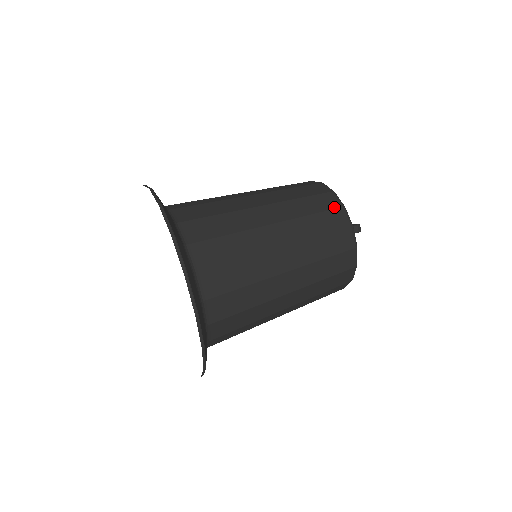
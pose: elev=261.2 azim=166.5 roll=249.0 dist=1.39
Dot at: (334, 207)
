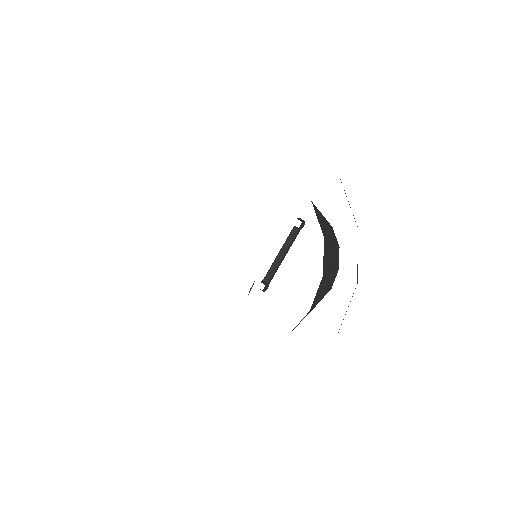
Dot at: occluded
